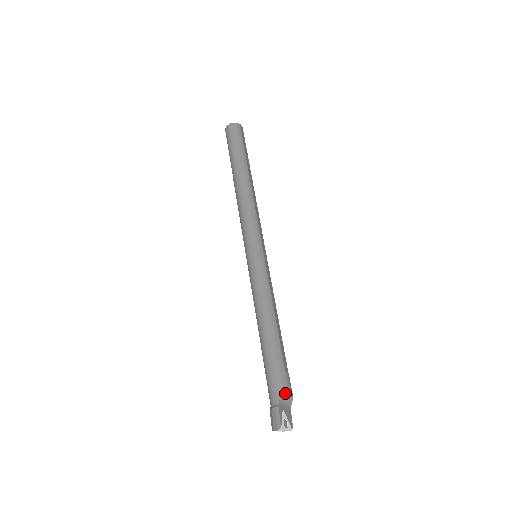
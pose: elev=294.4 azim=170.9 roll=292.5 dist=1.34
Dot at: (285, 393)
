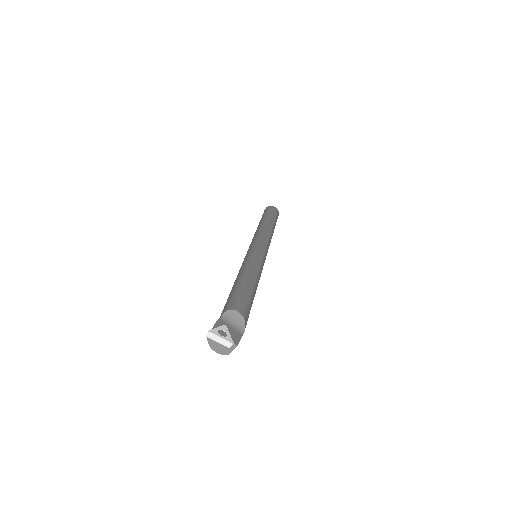
Dot at: (230, 309)
